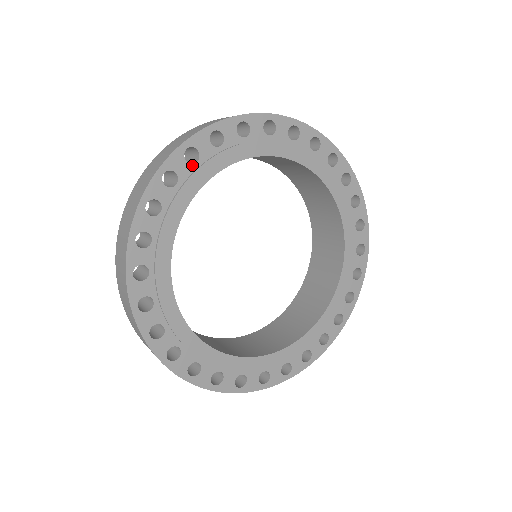
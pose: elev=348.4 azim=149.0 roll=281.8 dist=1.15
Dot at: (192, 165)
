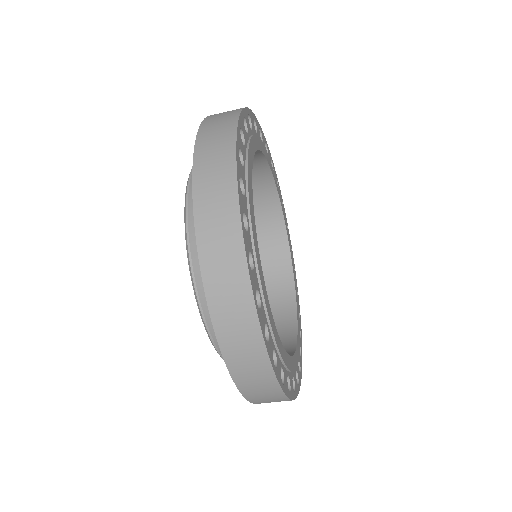
Dot at: occluded
